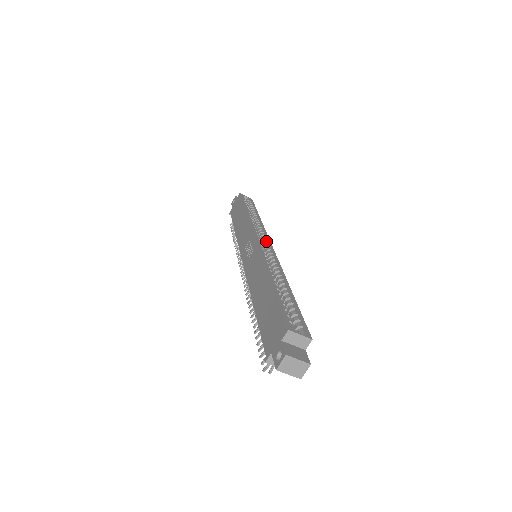
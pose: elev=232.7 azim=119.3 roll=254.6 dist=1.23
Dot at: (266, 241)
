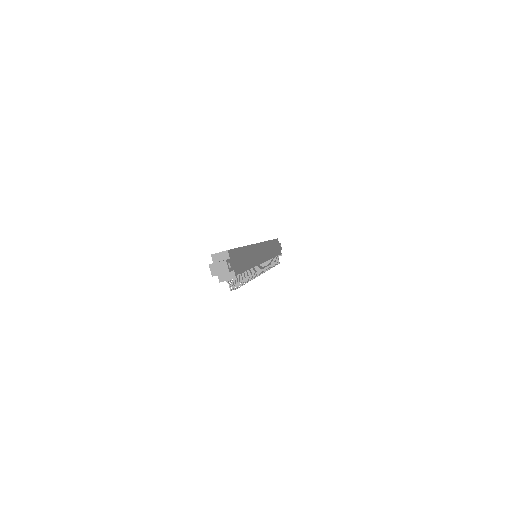
Dot at: occluded
